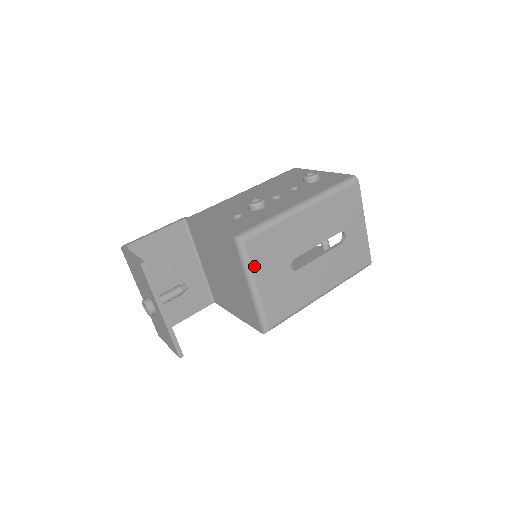
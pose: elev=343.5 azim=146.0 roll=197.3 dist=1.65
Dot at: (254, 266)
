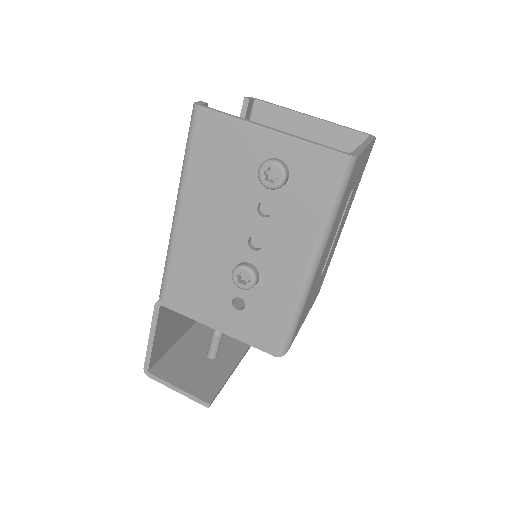
Dot at: (299, 329)
